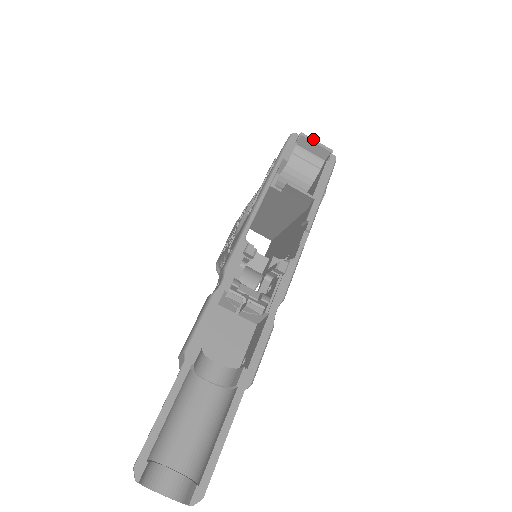
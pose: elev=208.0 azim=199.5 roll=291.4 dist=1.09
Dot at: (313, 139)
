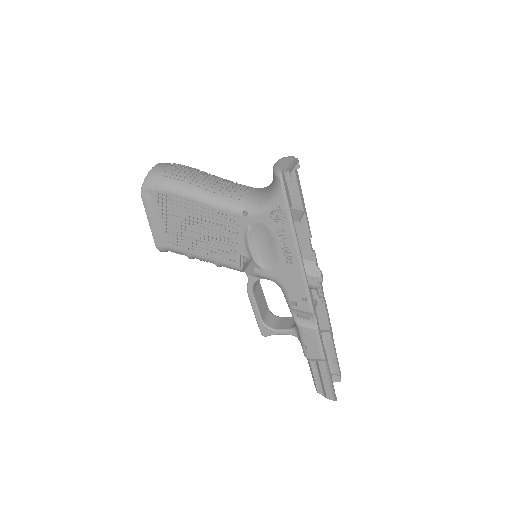
Dot at: (293, 166)
